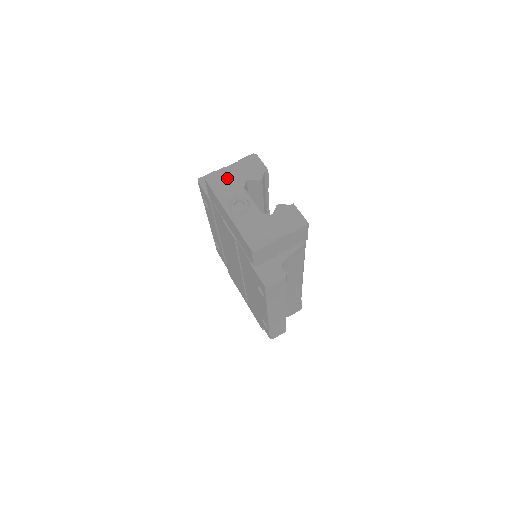
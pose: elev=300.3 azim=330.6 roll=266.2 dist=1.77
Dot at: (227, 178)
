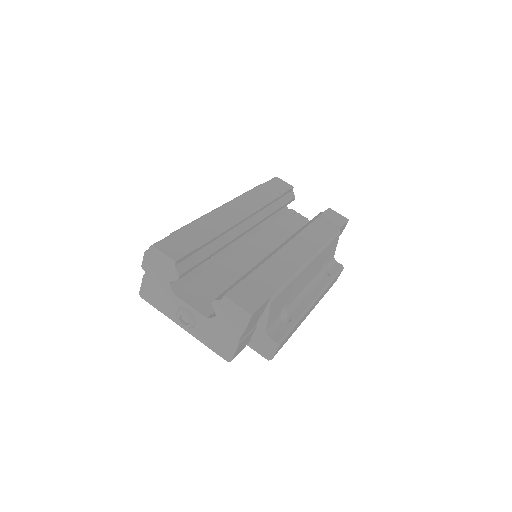
Dot at: (154, 289)
